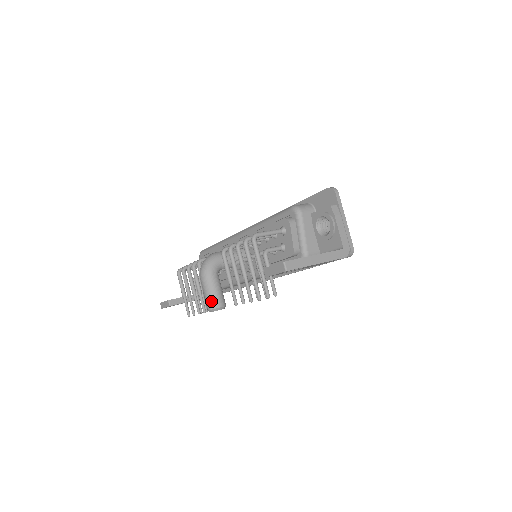
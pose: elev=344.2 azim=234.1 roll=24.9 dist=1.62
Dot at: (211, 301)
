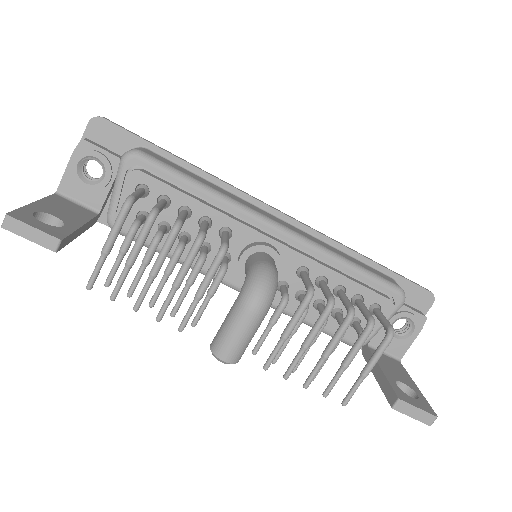
Dot at: (240, 352)
